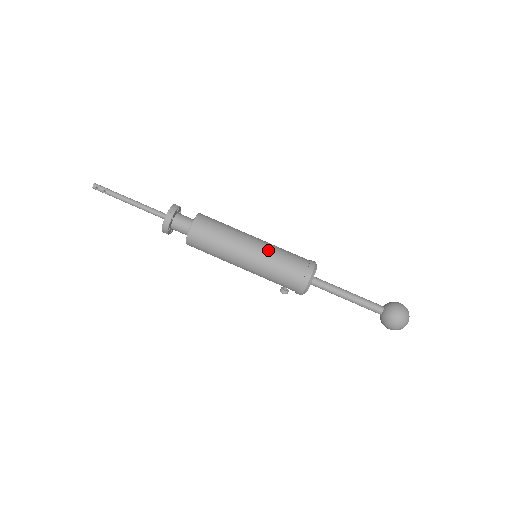
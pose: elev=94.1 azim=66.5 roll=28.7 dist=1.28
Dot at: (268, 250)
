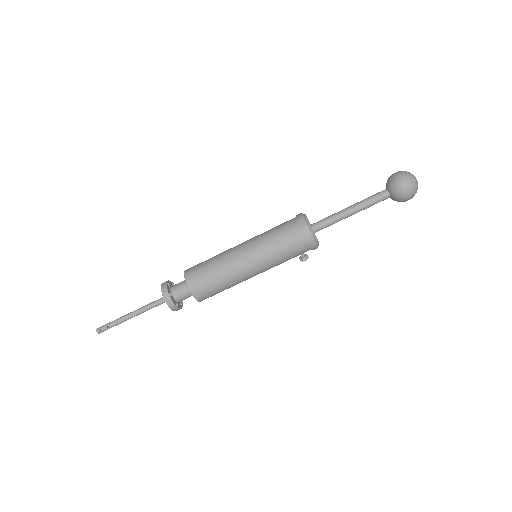
Dot at: (258, 242)
